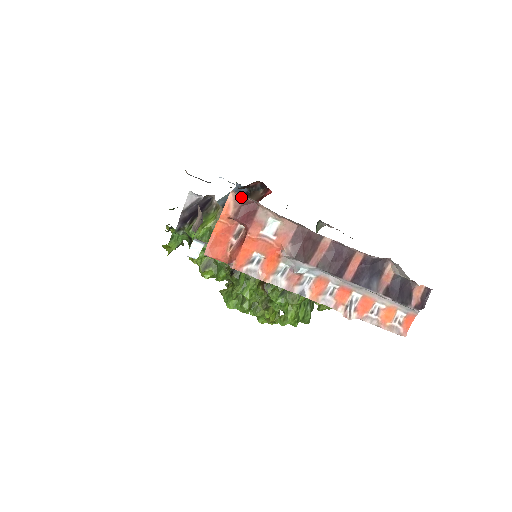
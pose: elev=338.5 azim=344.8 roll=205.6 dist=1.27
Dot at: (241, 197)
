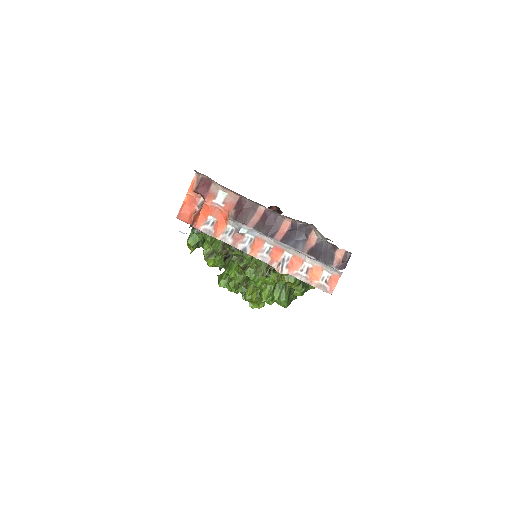
Dot at: (200, 175)
